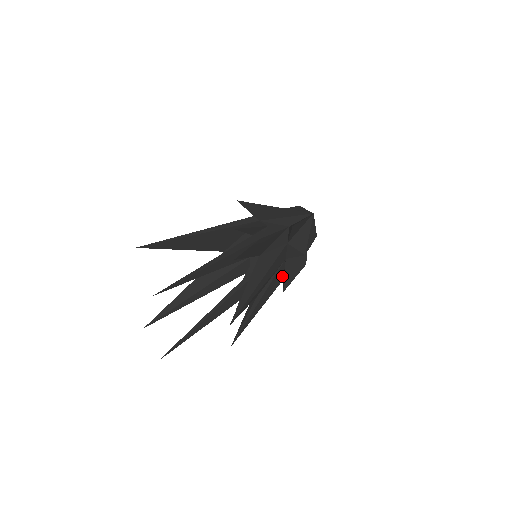
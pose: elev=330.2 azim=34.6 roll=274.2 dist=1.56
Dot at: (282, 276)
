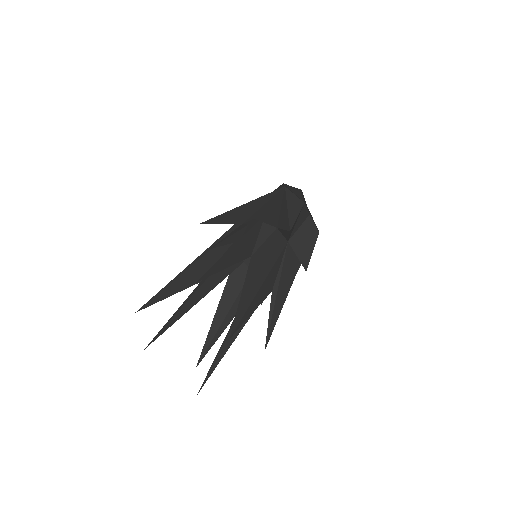
Dot at: (297, 257)
